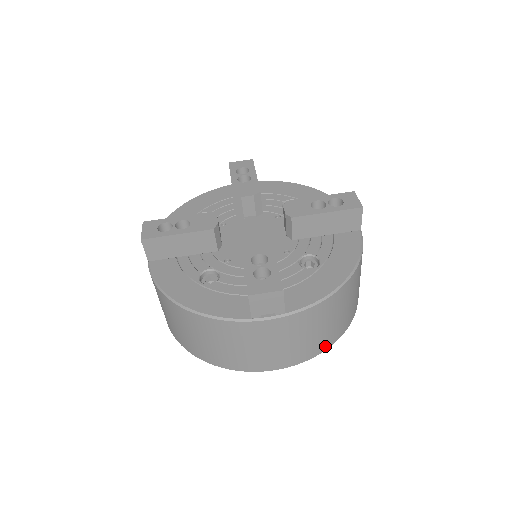
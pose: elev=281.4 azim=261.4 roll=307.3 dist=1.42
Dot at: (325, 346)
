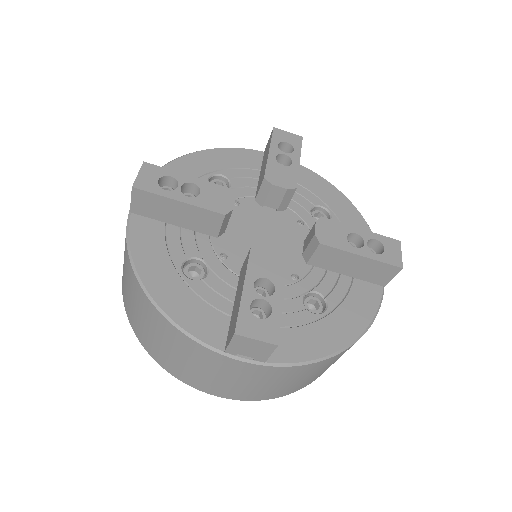
Dot at: (286, 393)
